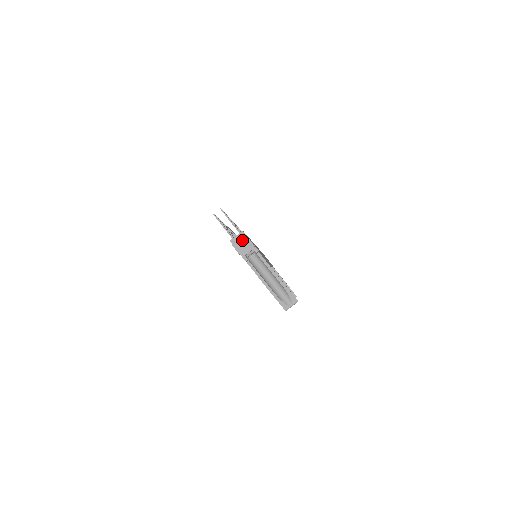
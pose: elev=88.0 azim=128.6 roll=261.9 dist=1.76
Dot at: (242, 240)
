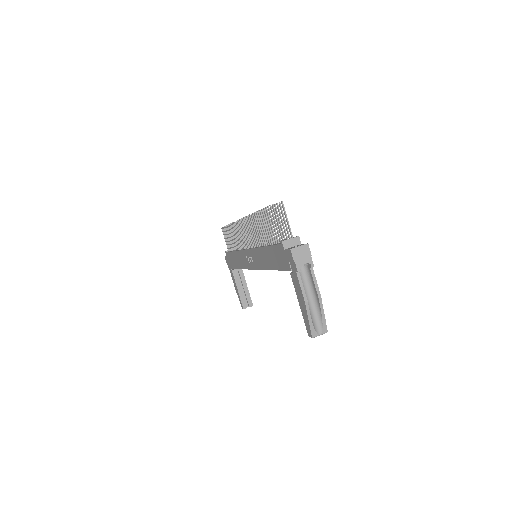
Dot at: (303, 248)
